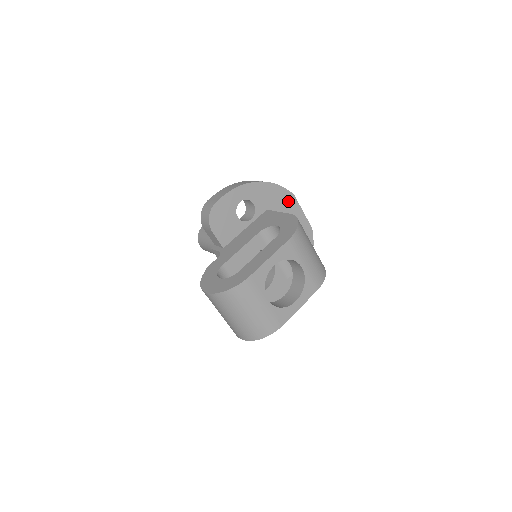
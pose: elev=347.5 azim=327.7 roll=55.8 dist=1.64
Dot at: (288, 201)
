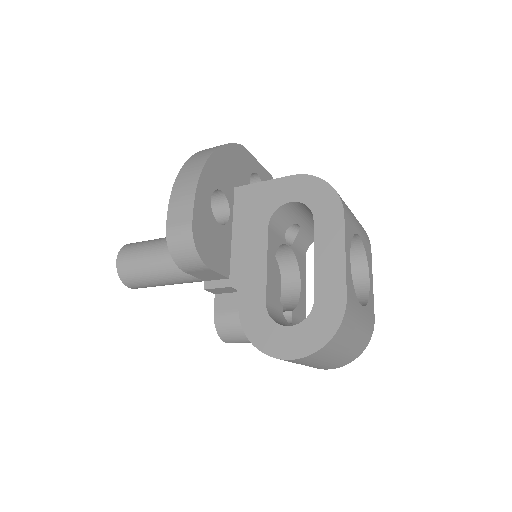
Dot at: (242, 159)
